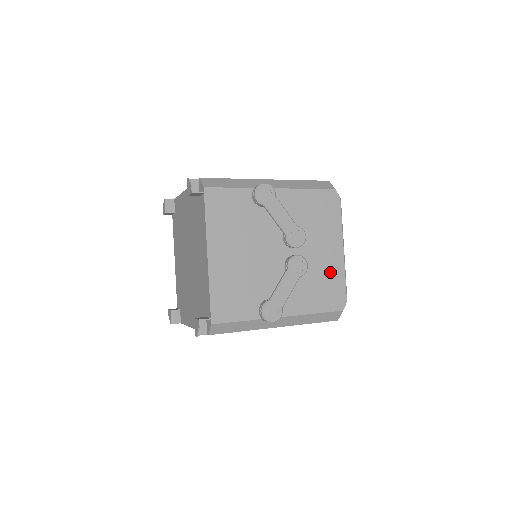
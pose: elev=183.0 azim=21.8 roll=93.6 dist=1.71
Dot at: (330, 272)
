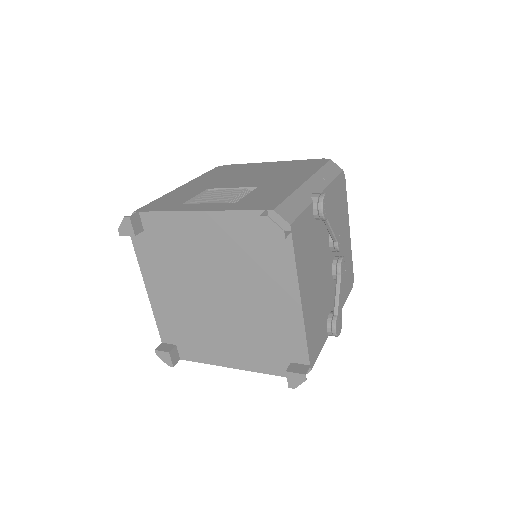
Dot at: (347, 257)
